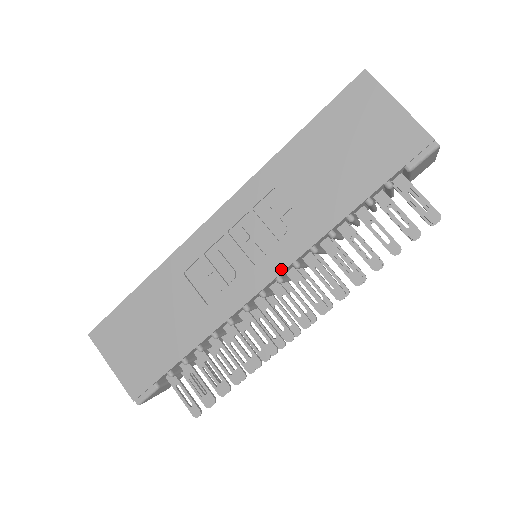
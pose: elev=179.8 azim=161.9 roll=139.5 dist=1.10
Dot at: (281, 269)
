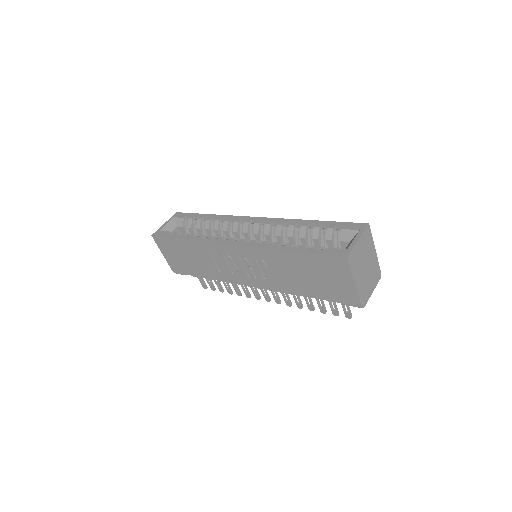
Dot at: (261, 287)
